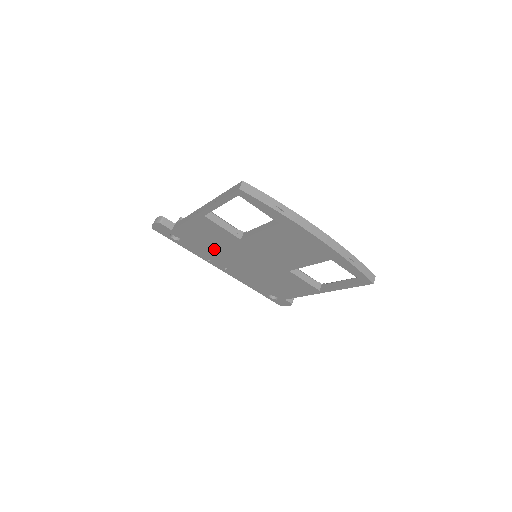
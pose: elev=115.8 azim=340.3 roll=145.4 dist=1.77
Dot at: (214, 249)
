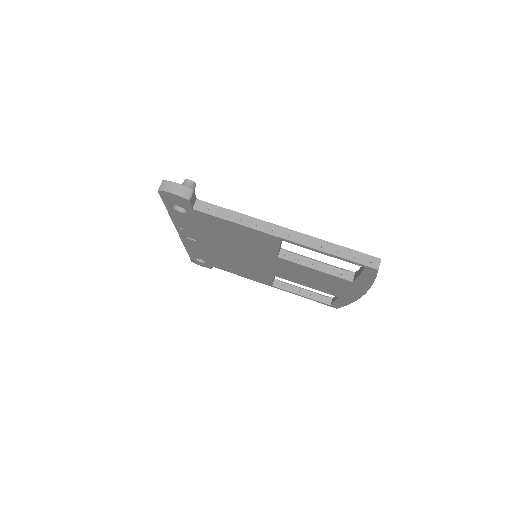
Dot at: (217, 236)
